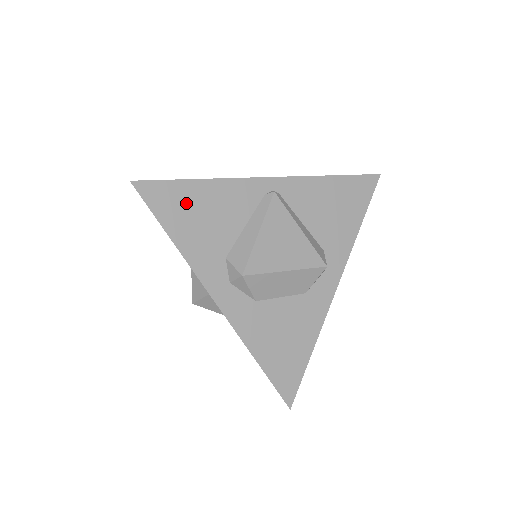
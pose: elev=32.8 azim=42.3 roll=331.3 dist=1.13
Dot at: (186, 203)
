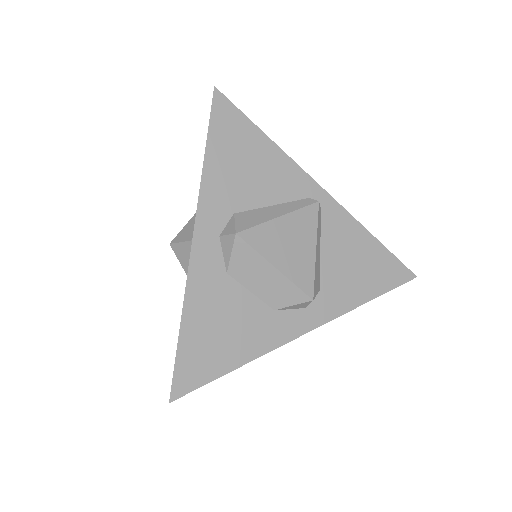
Dot at: (241, 143)
